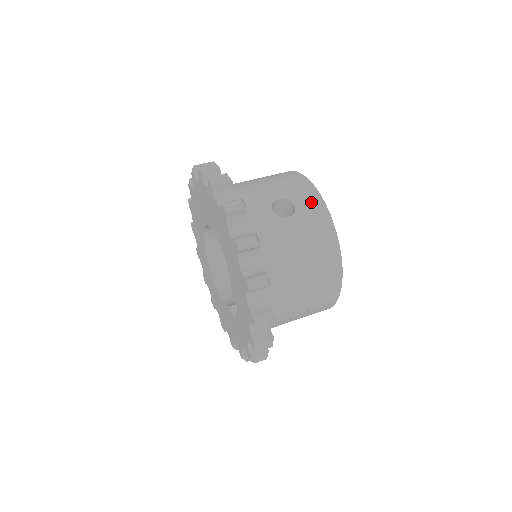
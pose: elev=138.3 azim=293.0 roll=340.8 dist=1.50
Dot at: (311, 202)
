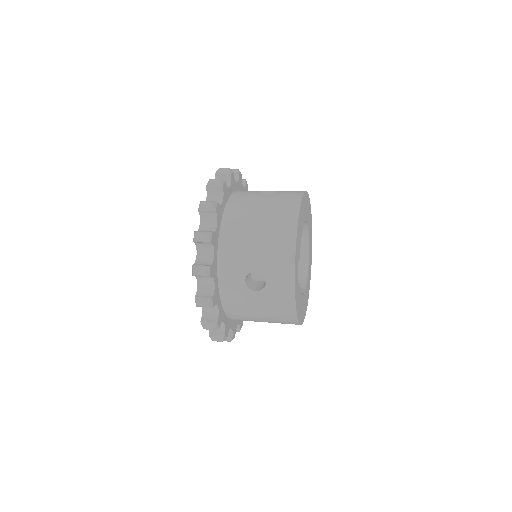
Dot at: (293, 192)
